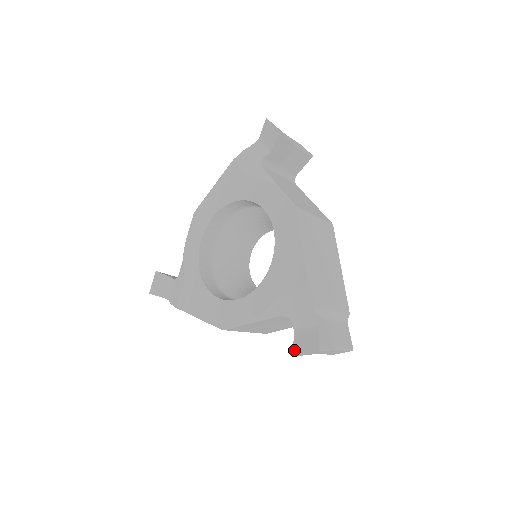
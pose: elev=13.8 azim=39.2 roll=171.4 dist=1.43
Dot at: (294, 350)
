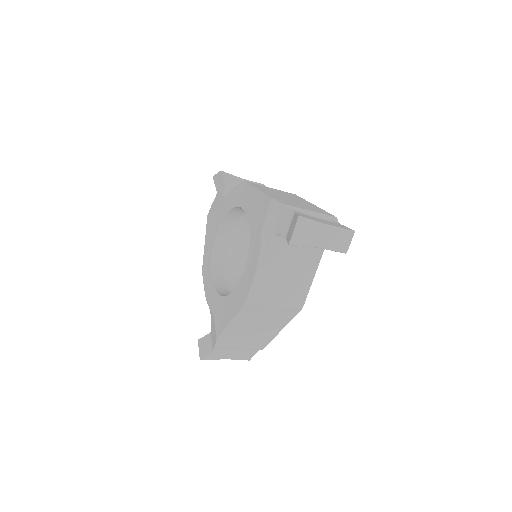
Dot at: (288, 241)
